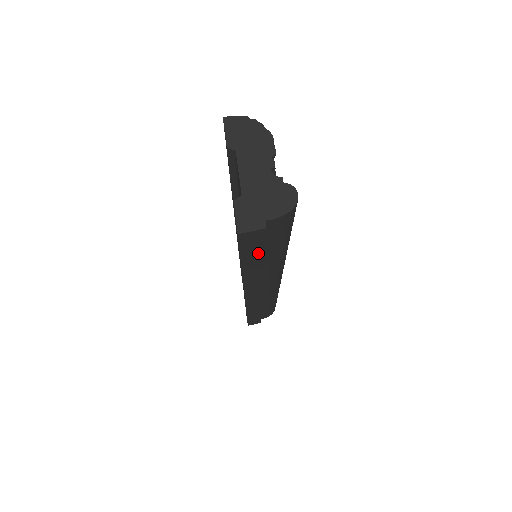
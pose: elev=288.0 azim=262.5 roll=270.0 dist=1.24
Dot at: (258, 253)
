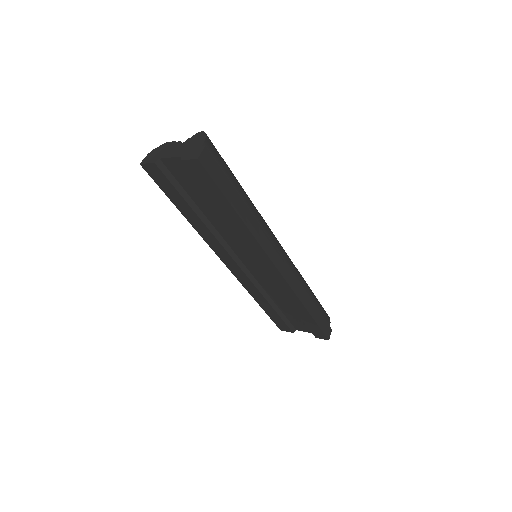
Dot at: (227, 184)
